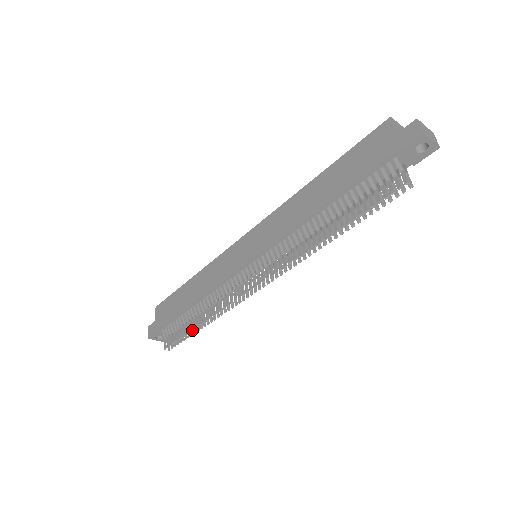
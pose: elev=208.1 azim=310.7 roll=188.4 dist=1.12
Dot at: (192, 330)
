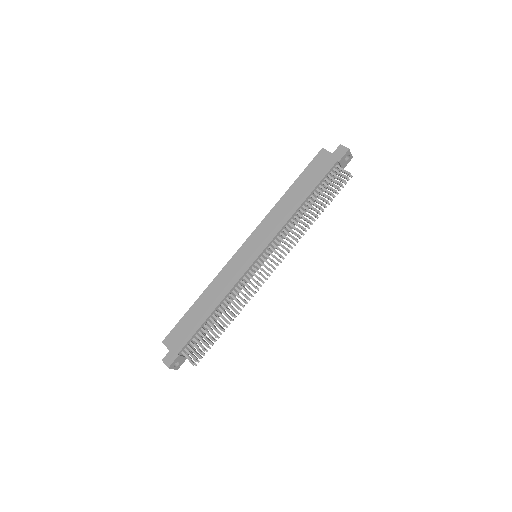
Dot at: (217, 335)
